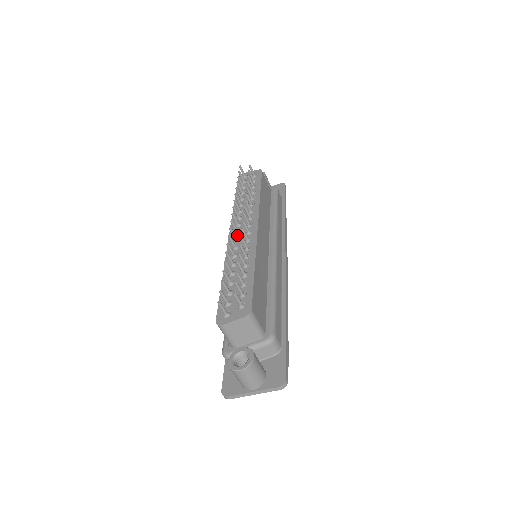
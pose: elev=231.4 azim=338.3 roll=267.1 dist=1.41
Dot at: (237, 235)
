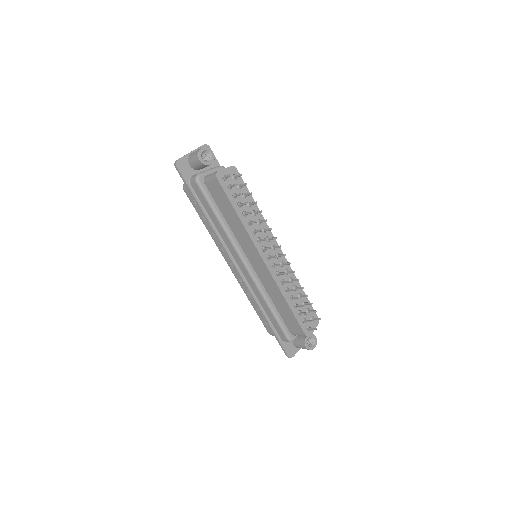
Dot at: (271, 260)
